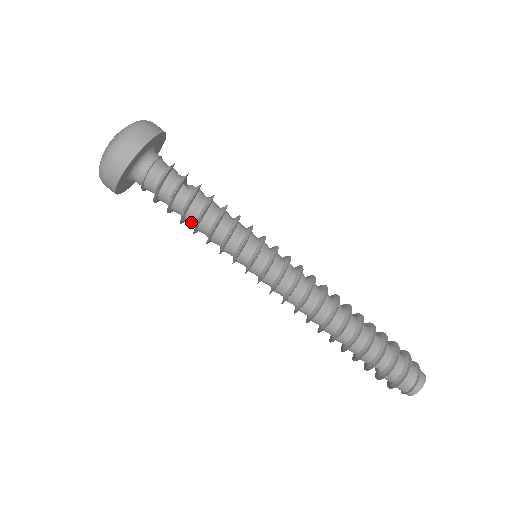
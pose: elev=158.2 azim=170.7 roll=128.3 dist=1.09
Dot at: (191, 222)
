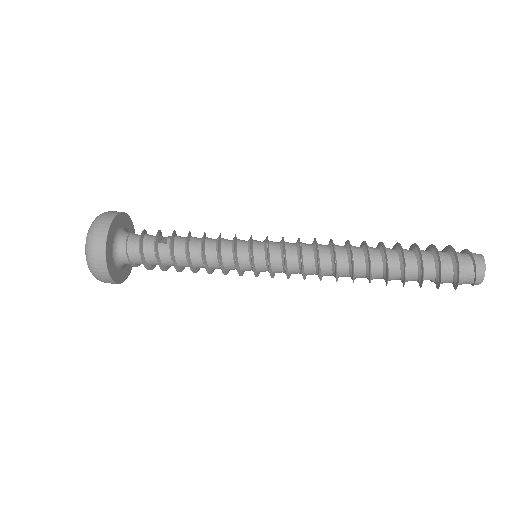
Dot at: (187, 266)
